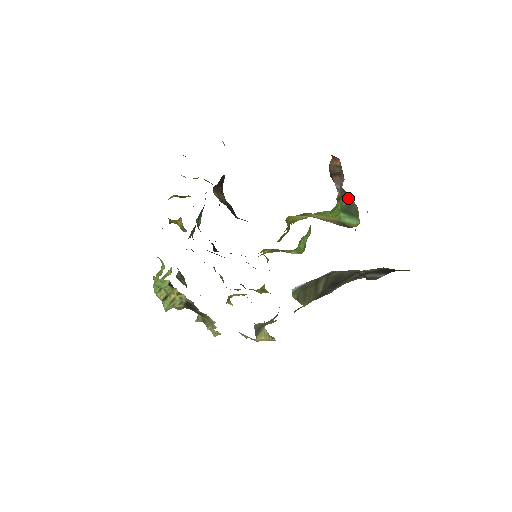
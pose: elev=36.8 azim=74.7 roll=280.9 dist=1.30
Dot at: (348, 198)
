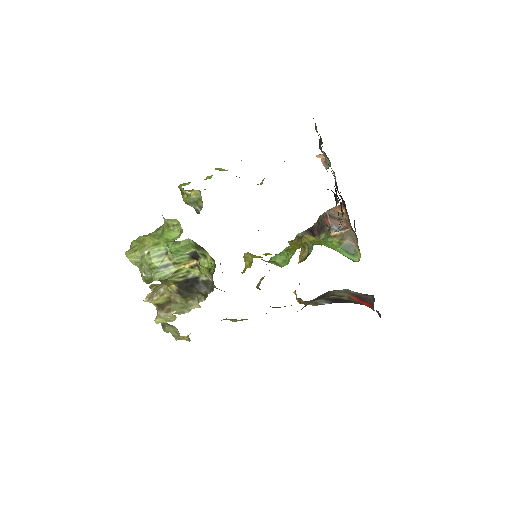
Dot at: (351, 240)
